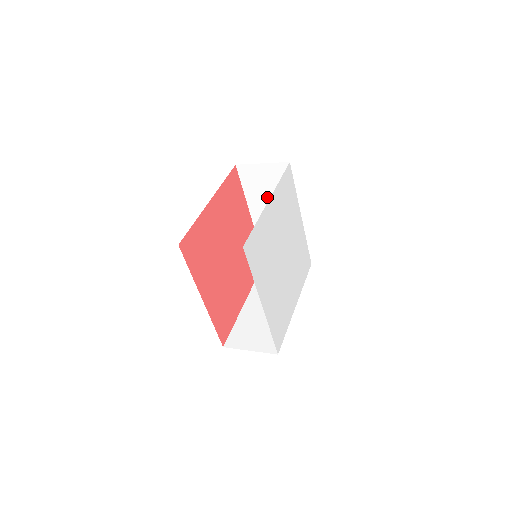
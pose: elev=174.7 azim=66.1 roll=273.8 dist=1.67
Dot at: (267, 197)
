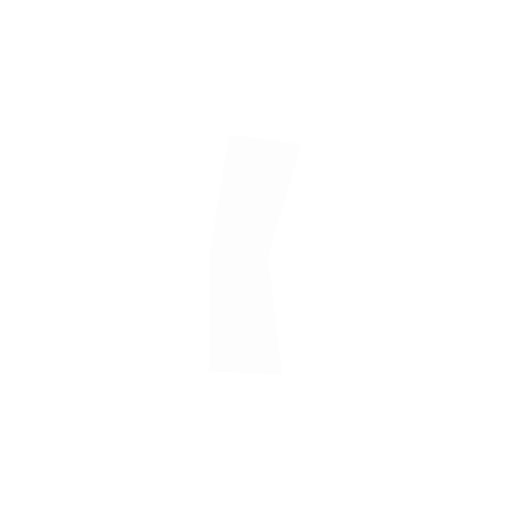
Dot at: (237, 284)
